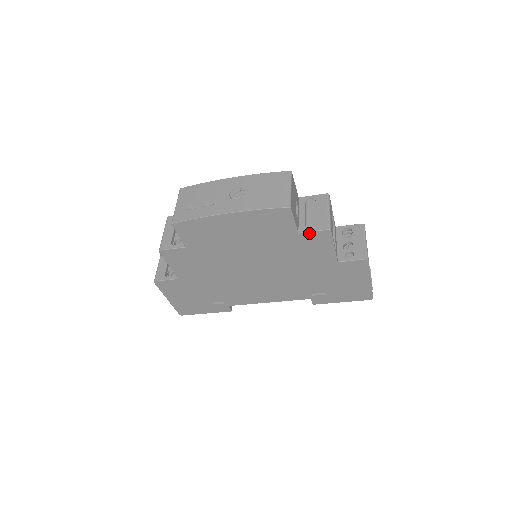
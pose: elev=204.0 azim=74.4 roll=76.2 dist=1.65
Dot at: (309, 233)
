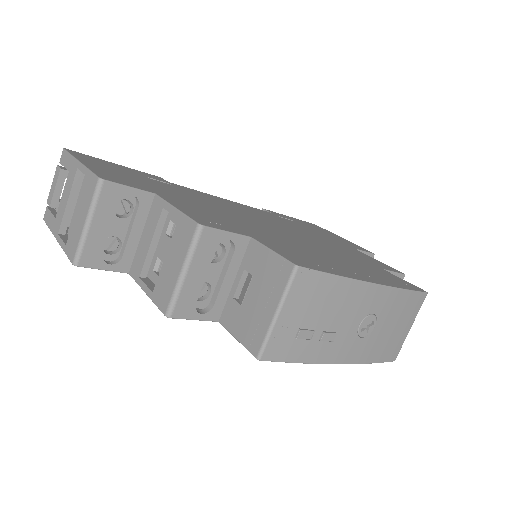
Dot at: occluded
